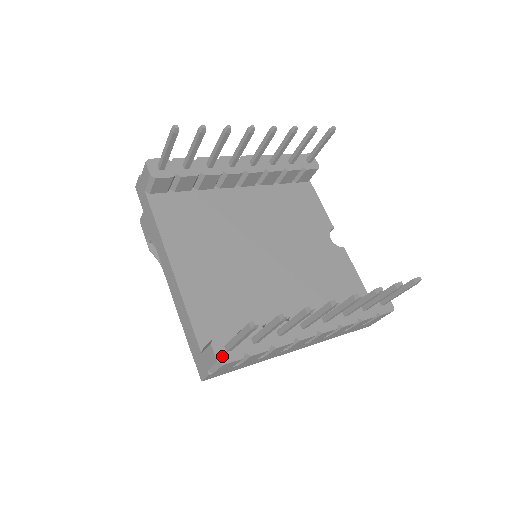
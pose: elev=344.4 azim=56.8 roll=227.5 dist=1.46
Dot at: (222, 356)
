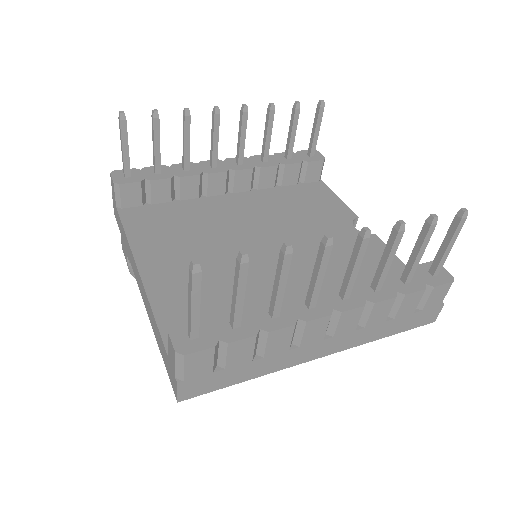
Dot at: (183, 345)
